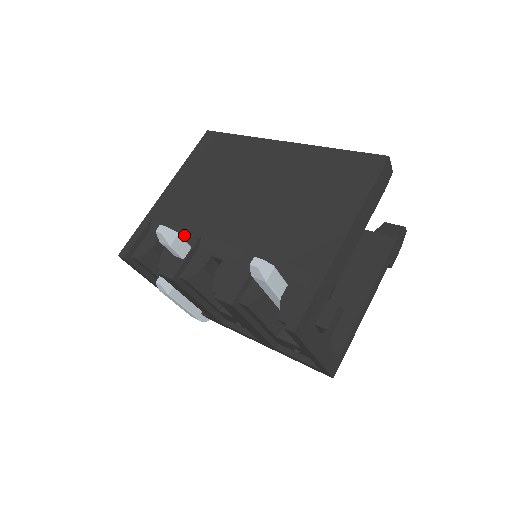
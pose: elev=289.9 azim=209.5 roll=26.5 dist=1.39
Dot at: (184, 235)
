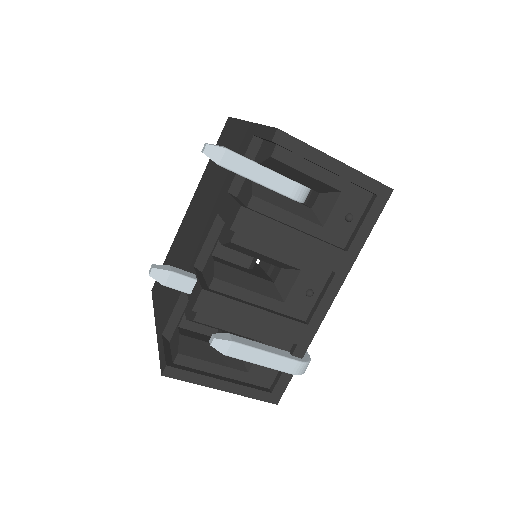
Dot at: occluded
